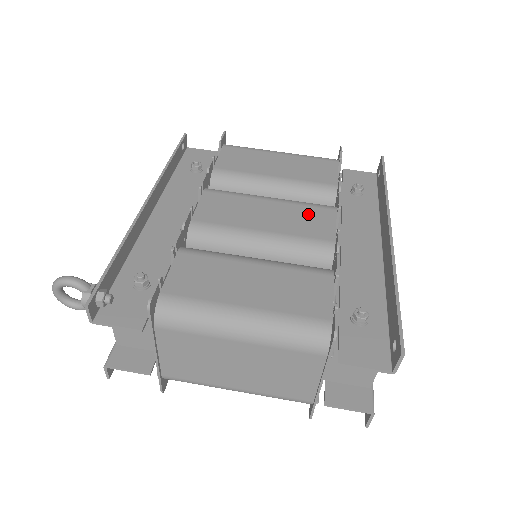
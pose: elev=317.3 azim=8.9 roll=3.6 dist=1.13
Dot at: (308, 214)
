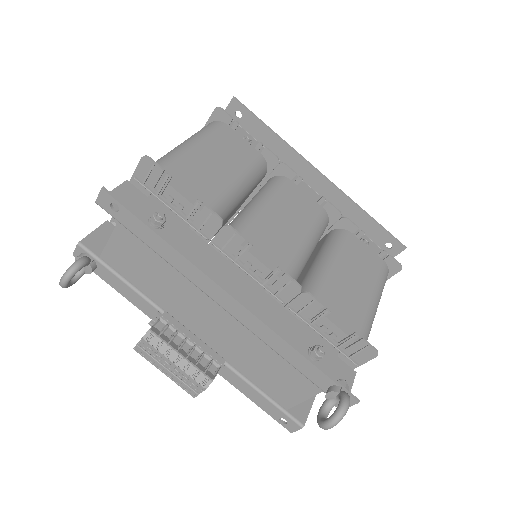
Dot at: (292, 199)
